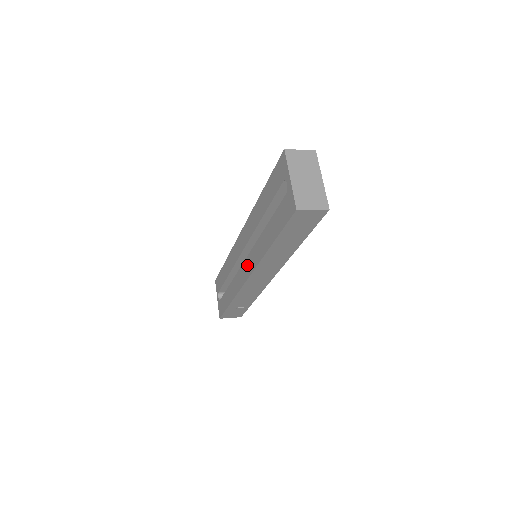
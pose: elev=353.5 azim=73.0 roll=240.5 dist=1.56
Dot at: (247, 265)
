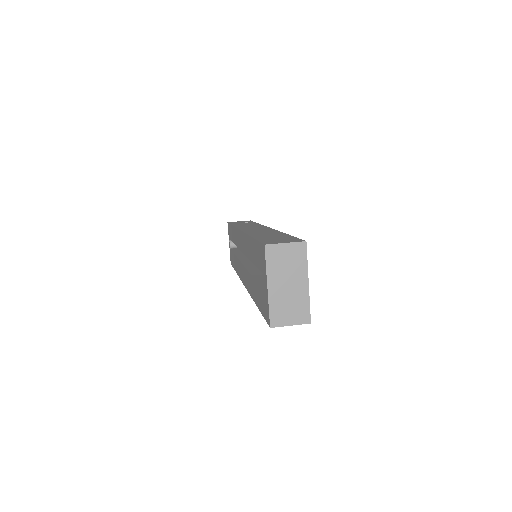
Dot at: (243, 273)
